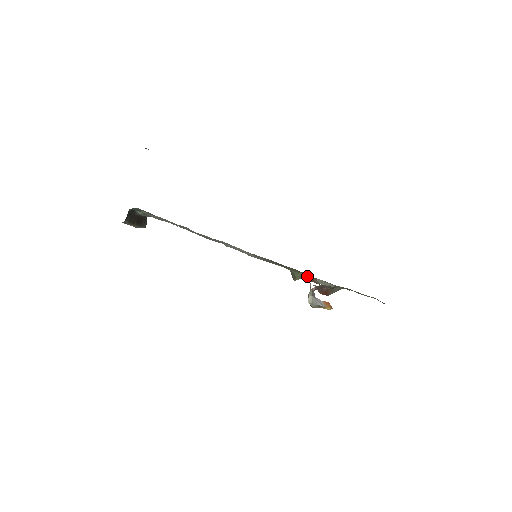
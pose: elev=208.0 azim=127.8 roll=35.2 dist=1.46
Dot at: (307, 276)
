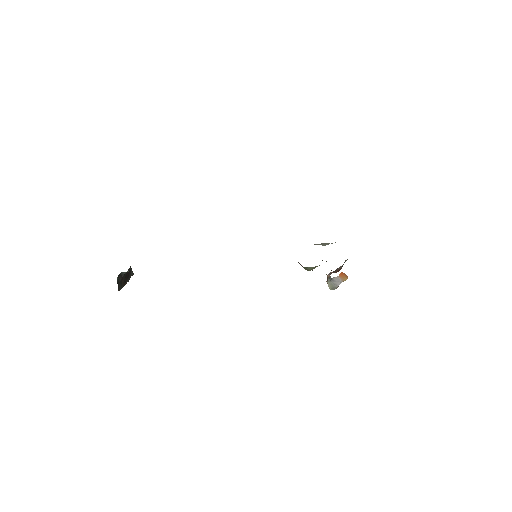
Dot at: (319, 265)
